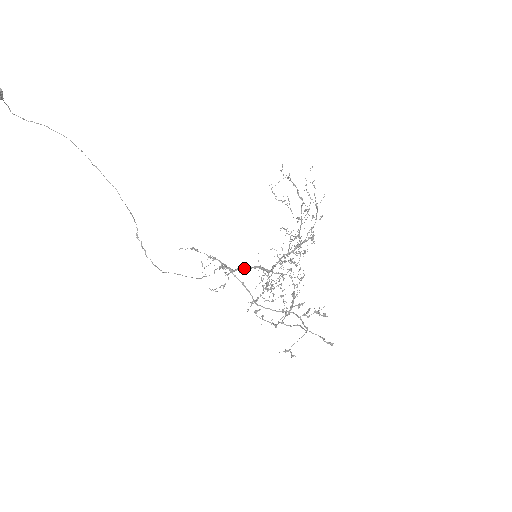
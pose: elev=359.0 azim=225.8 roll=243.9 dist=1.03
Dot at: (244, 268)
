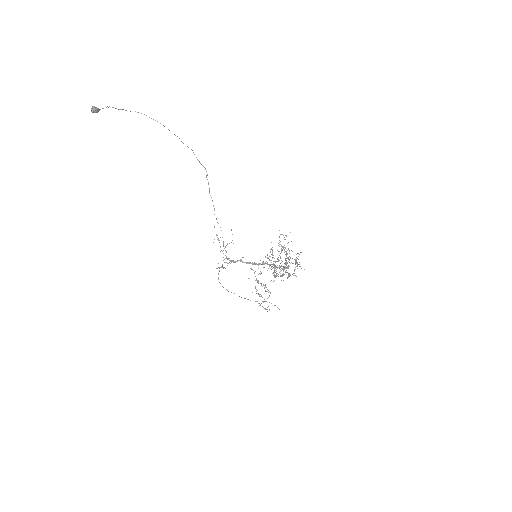
Dot at: (242, 262)
